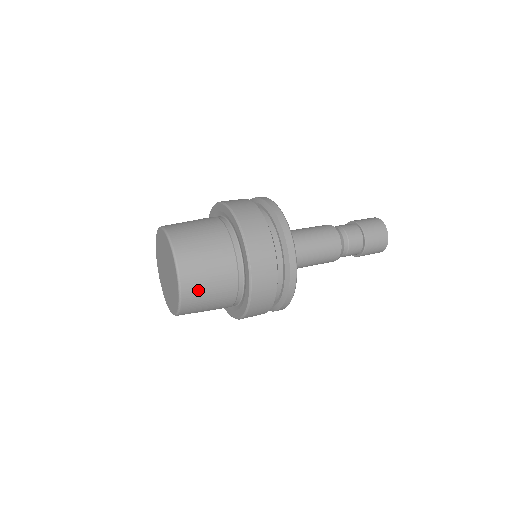
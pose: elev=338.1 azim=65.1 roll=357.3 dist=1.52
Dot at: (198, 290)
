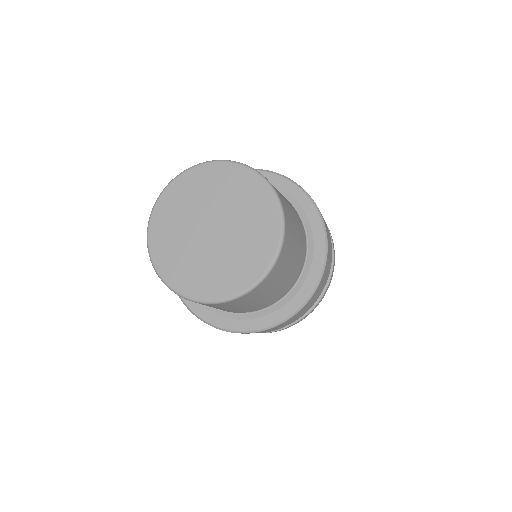
Dot at: occluded
